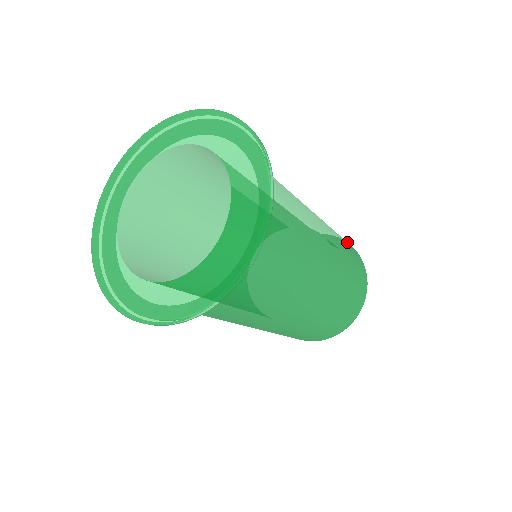
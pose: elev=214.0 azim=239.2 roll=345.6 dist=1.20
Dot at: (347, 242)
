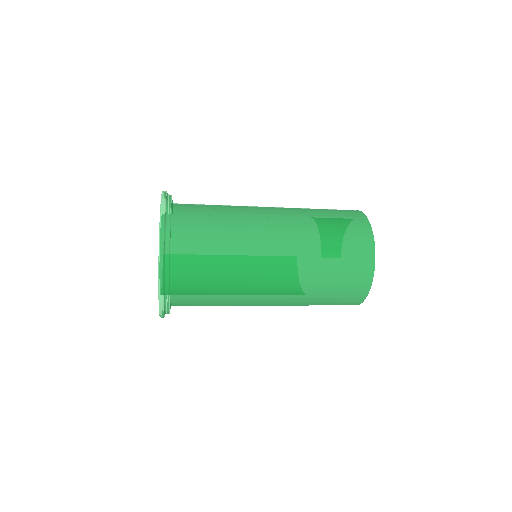
Dot at: (356, 232)
